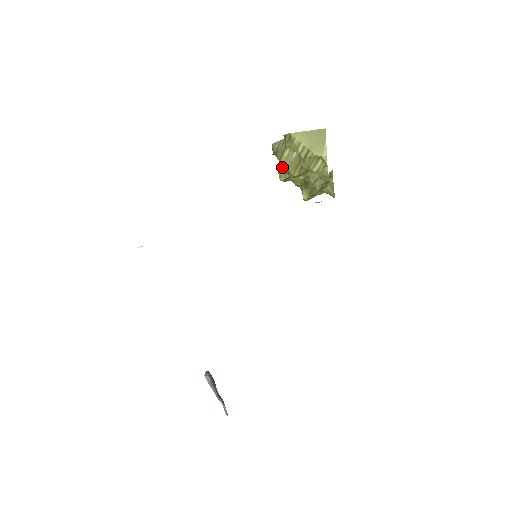
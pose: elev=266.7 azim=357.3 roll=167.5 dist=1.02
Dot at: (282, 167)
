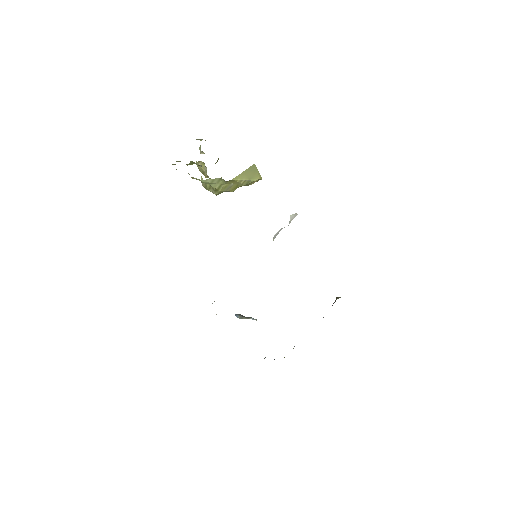
Dot at: (221, 192)
